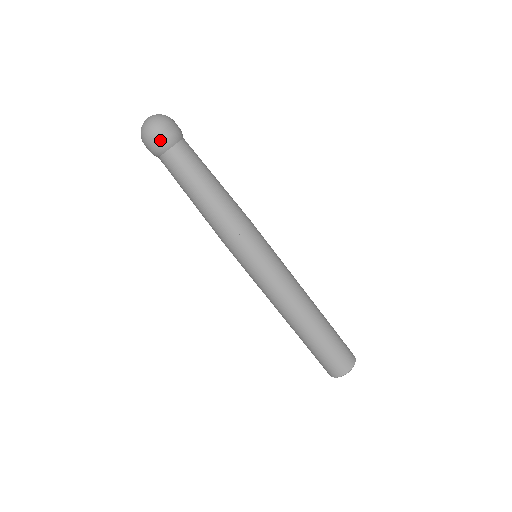
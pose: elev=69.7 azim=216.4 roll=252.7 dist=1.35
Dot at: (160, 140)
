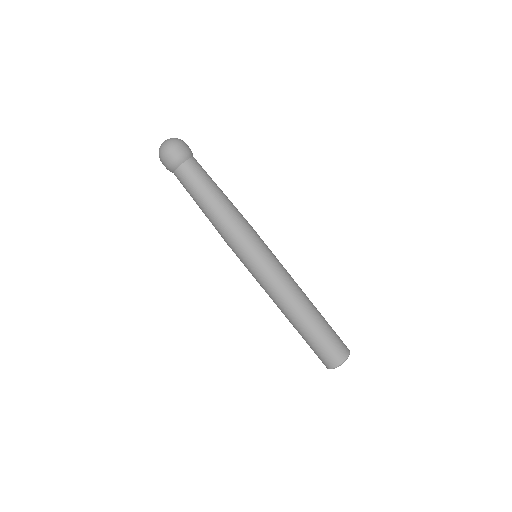
Dot at: (166, 165)
